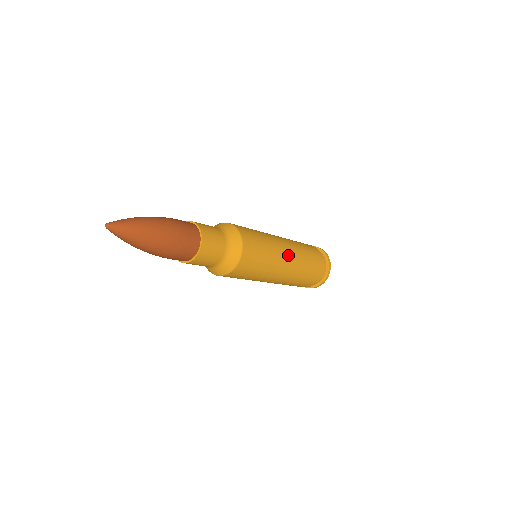
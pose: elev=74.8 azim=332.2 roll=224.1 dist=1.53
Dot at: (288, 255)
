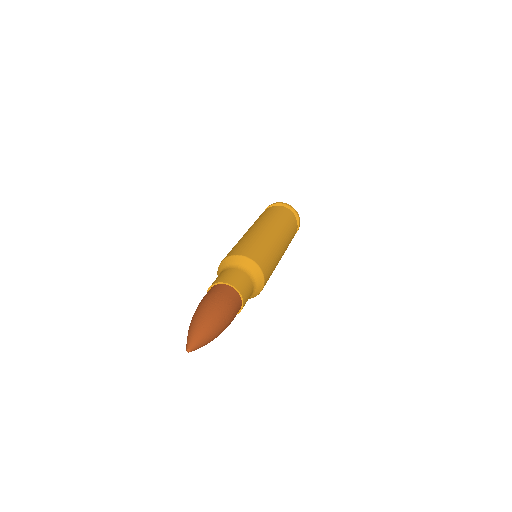
Dot at: (279, 238)
